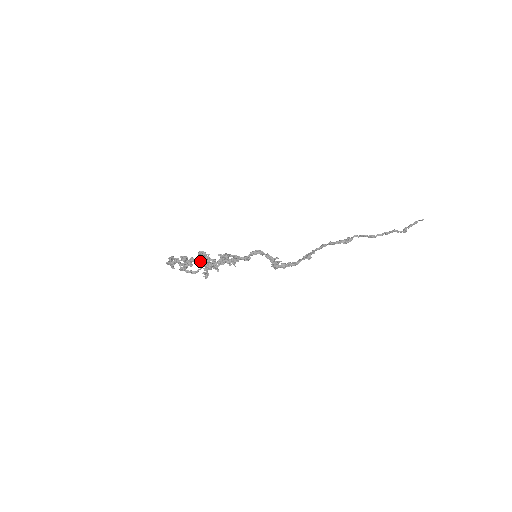
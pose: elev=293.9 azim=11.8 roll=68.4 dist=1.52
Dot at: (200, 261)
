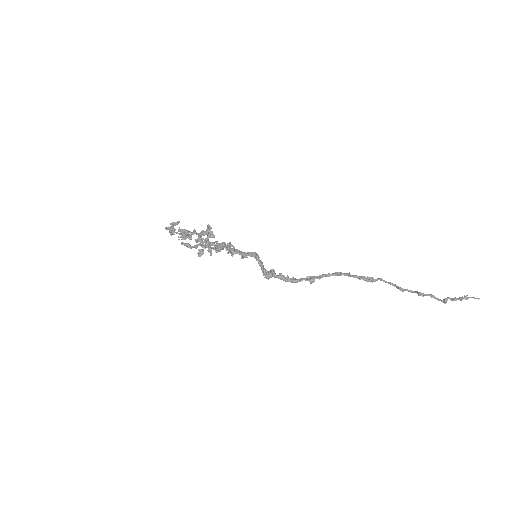
Dot at: (197, 239)
